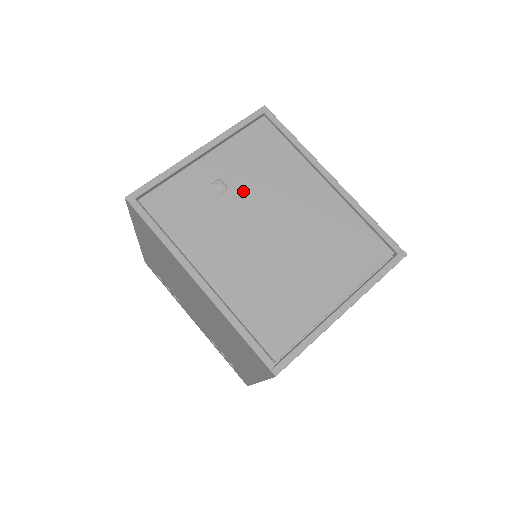
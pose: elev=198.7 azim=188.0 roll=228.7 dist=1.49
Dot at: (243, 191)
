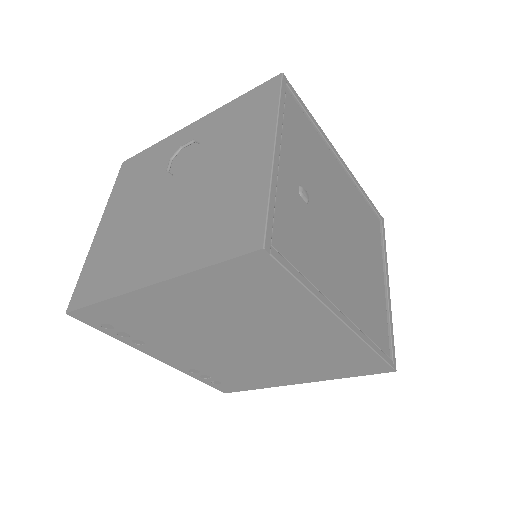
Dot at: (316, 194)
